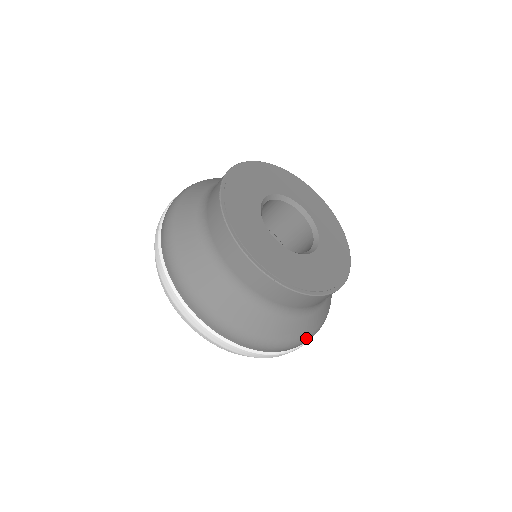
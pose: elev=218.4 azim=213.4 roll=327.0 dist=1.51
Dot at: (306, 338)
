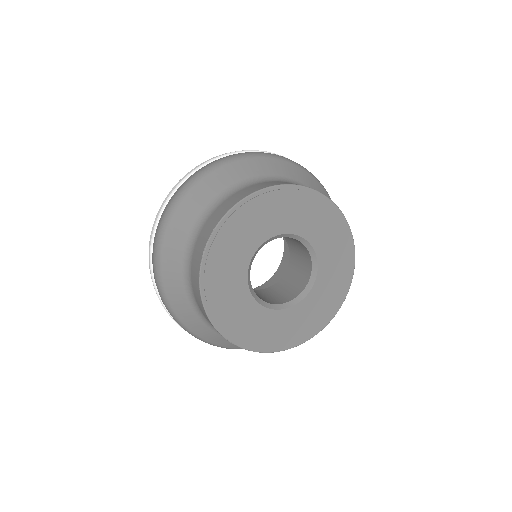
Dot at: occluded
